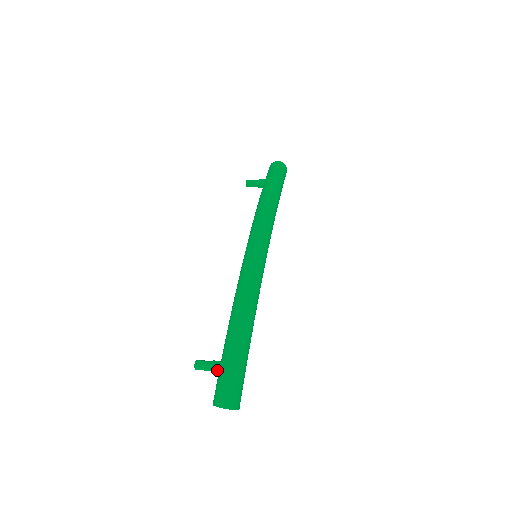
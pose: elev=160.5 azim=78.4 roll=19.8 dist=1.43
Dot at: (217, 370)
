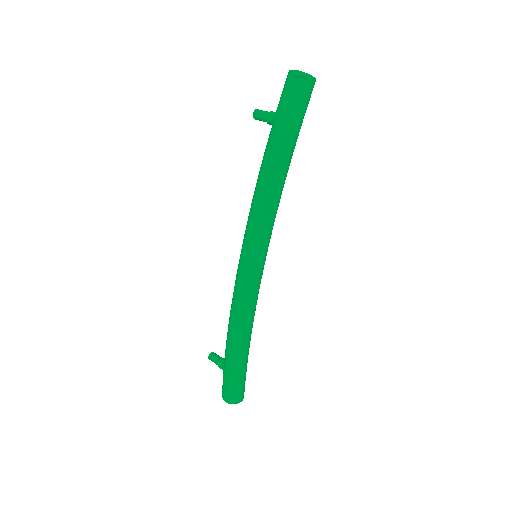
Dot at: (223, 370)
